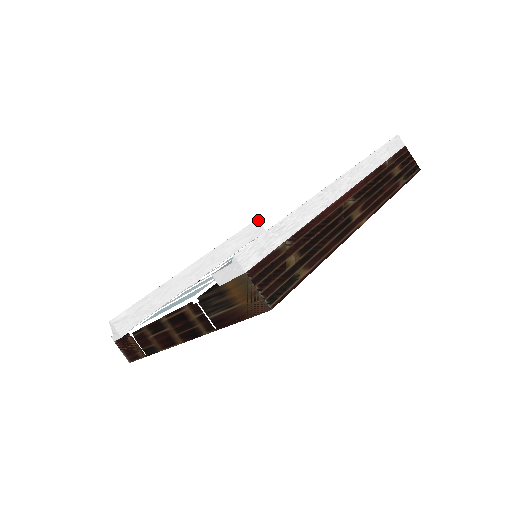
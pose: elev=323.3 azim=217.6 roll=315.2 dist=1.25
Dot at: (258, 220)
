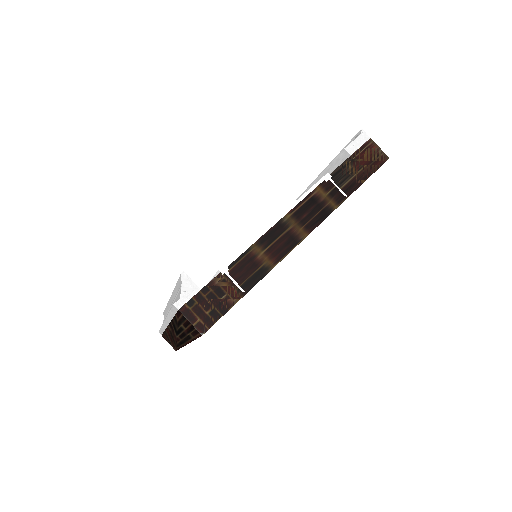
Dot at: occluded
